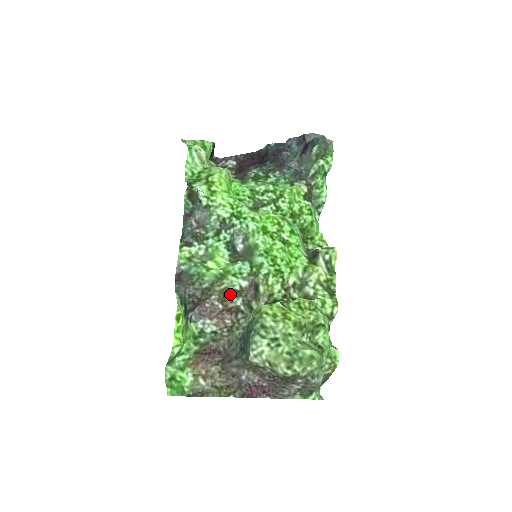
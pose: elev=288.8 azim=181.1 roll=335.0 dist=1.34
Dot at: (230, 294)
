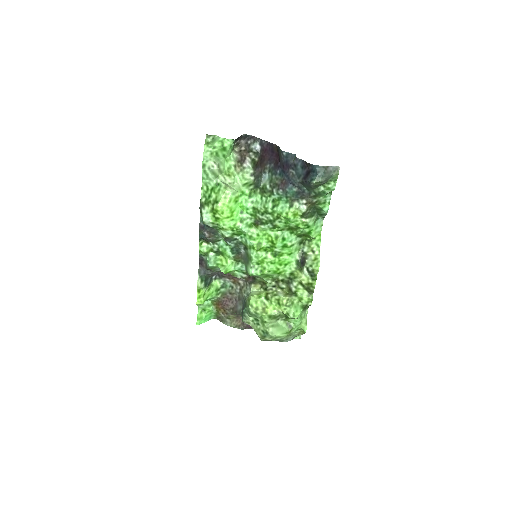
Dot at: occluded
